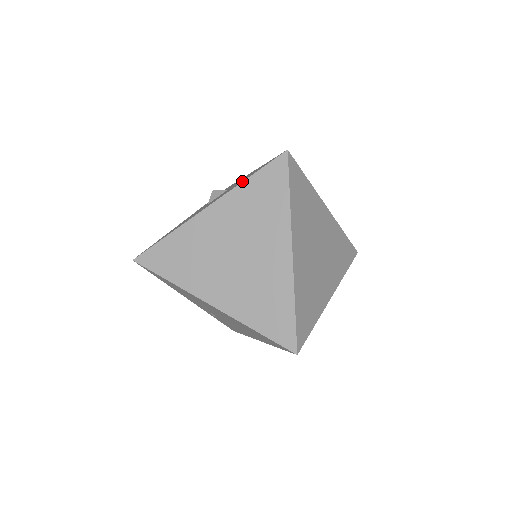
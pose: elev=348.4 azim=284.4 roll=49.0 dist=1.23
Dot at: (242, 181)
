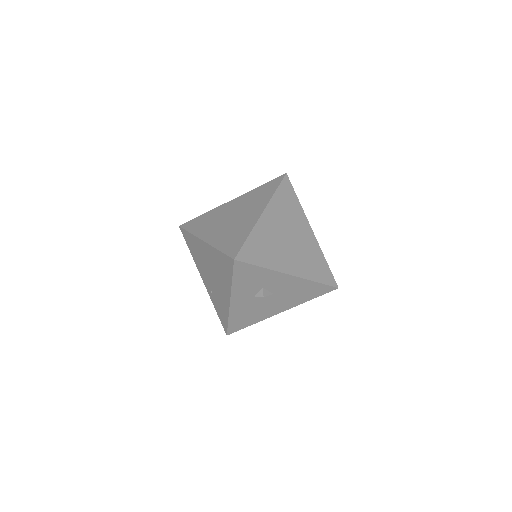
Dot at: occluded
